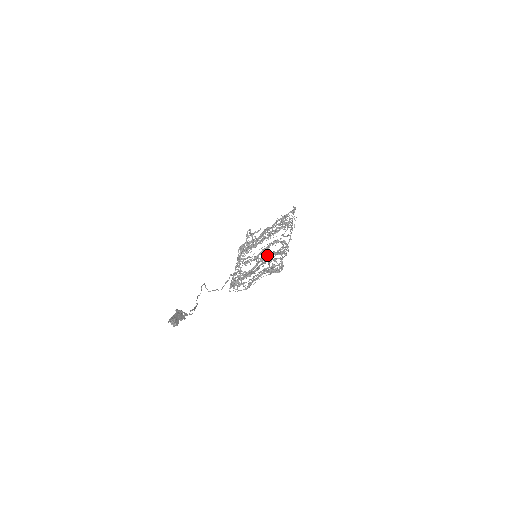
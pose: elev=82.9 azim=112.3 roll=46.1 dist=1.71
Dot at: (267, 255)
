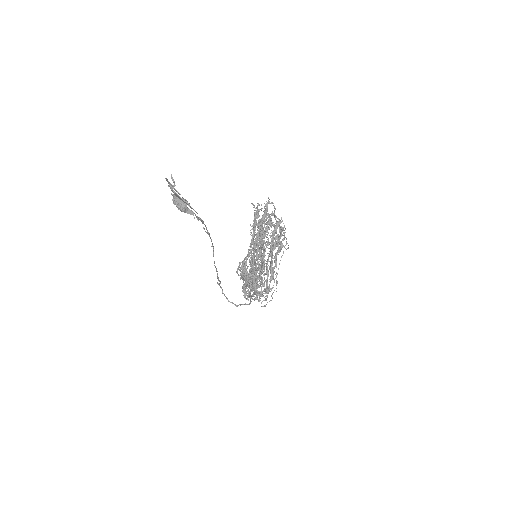
Dot at: occluded
